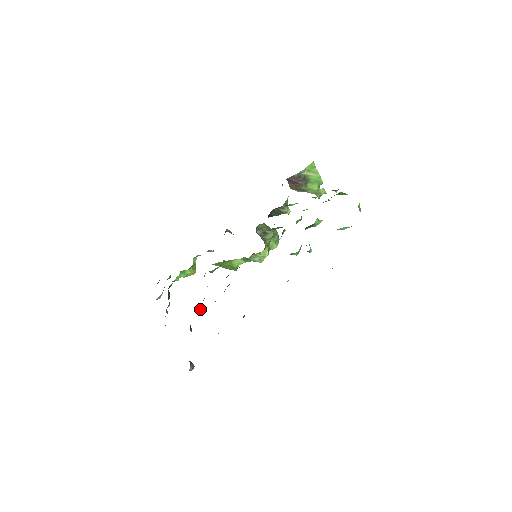
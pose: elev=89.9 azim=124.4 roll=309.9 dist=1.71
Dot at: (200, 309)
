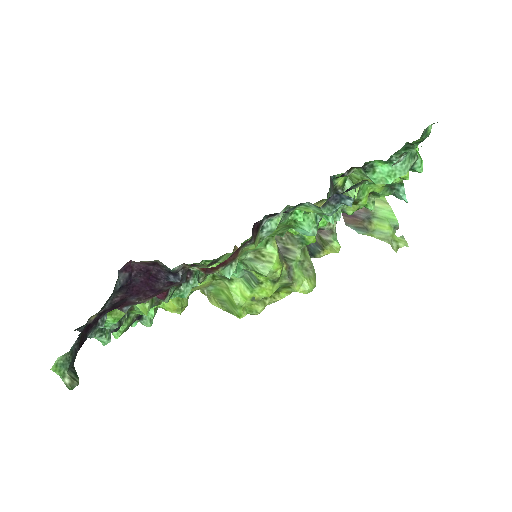
Dot at: (141, 308)
